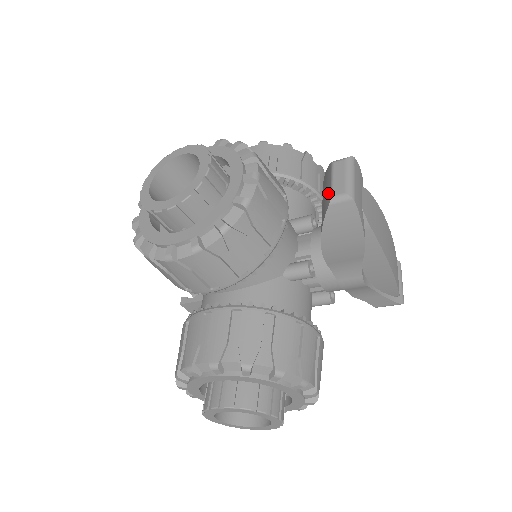
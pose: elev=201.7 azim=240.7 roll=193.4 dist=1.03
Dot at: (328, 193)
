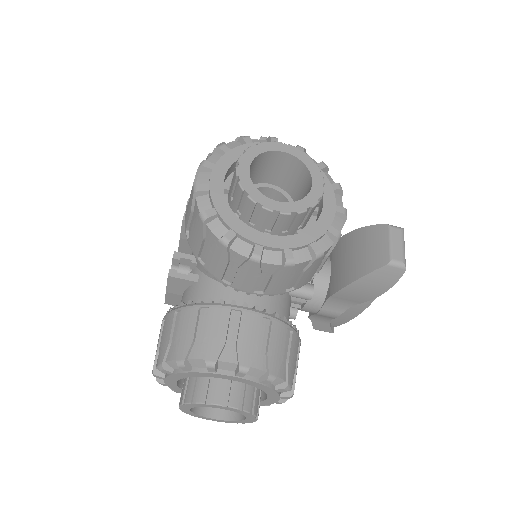
Dot at: (384, 252)
